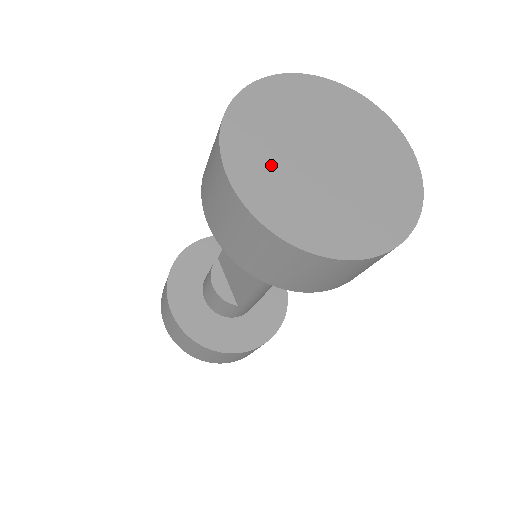
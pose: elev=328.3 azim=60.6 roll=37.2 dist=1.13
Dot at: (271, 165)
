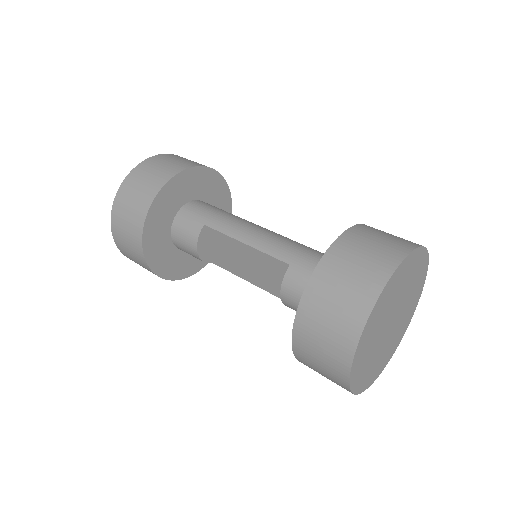
Dot at: (369, 350)
